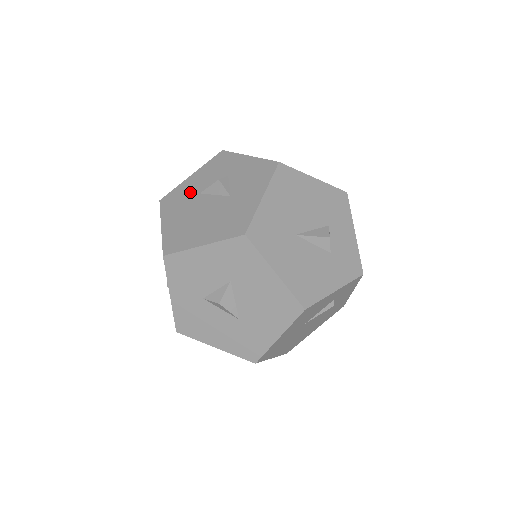
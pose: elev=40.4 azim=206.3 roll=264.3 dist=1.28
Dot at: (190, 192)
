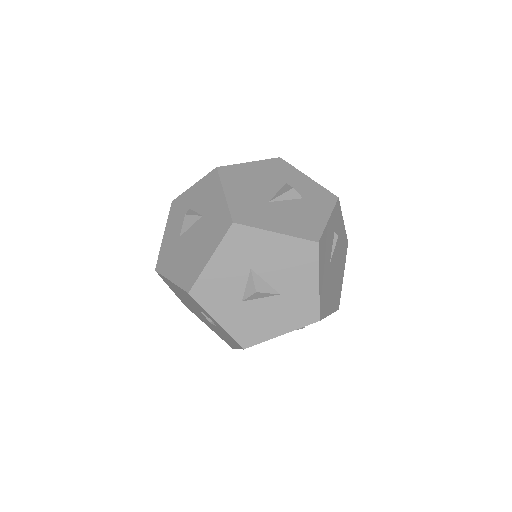
Dot at: (172, 243)
